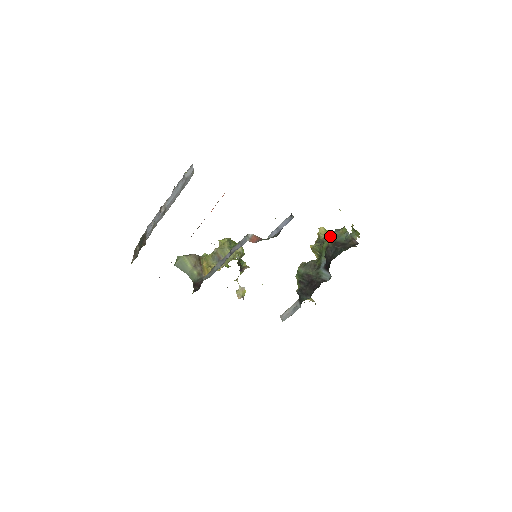
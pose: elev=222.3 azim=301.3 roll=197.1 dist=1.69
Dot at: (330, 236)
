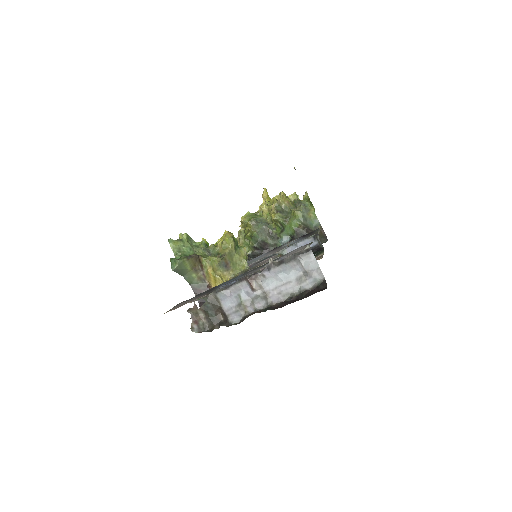
Dot at: (300, 217)
